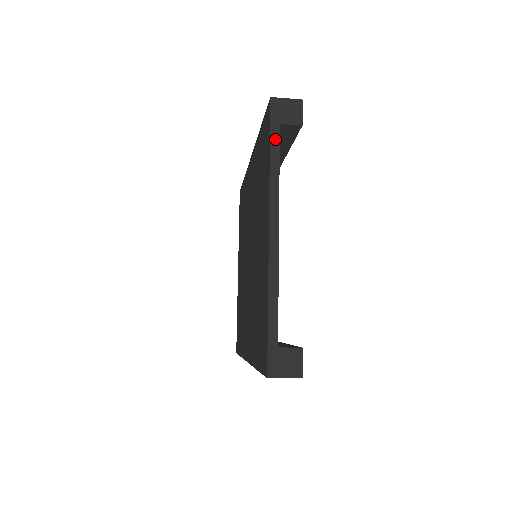
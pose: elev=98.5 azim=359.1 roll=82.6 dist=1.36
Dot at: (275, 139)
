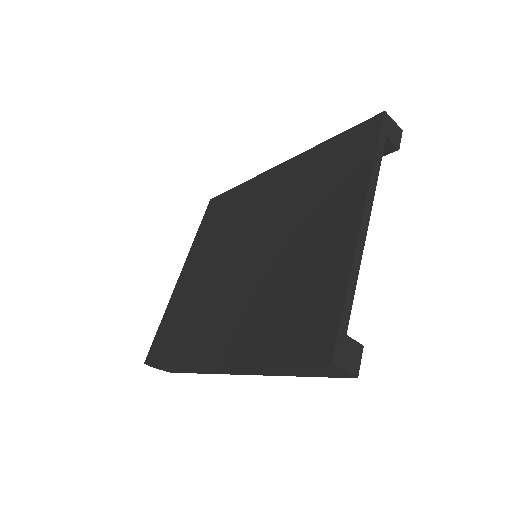
Dot at: (381, 145)
